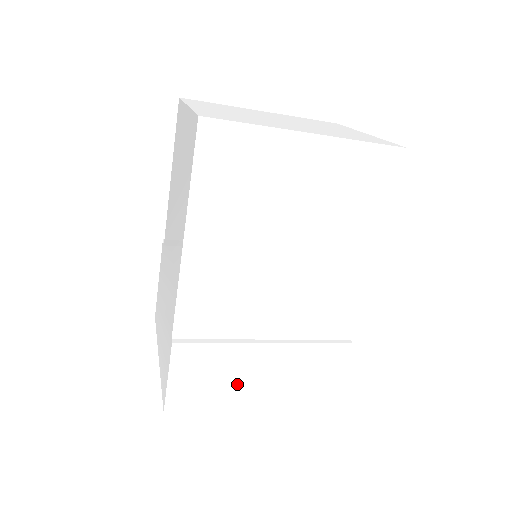
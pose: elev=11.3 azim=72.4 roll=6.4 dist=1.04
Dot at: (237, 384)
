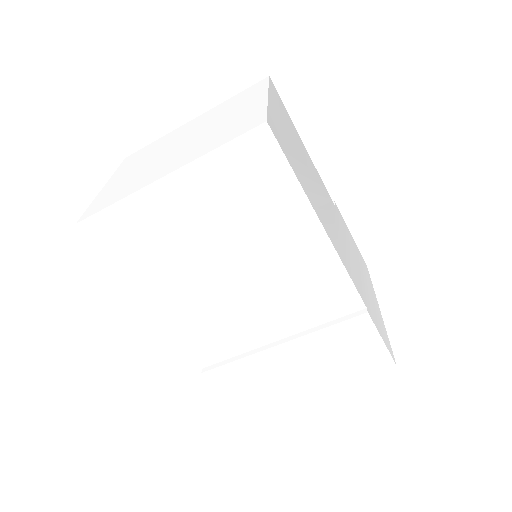
Dot at: (281, 381)
